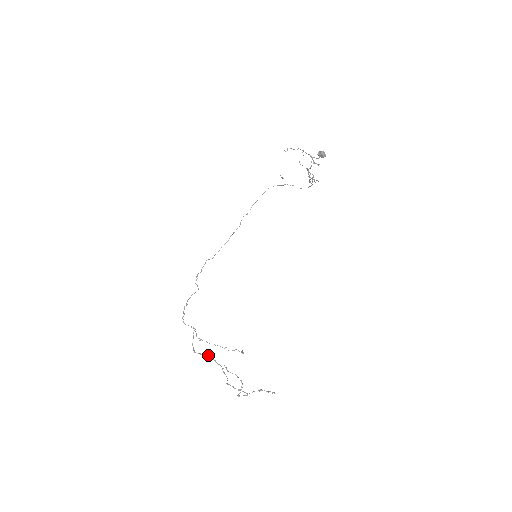
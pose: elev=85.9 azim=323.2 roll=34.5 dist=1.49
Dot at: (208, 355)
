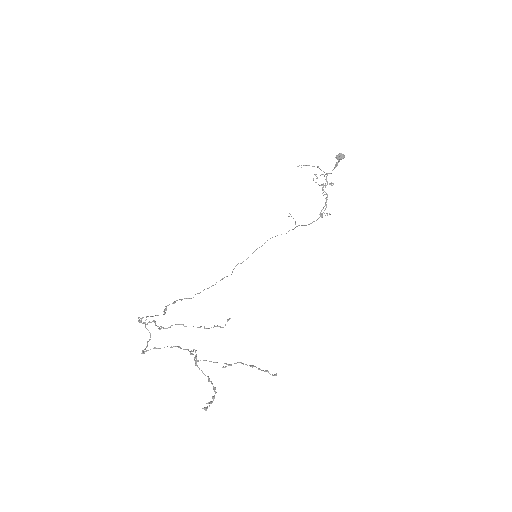
Dot at: occluded
